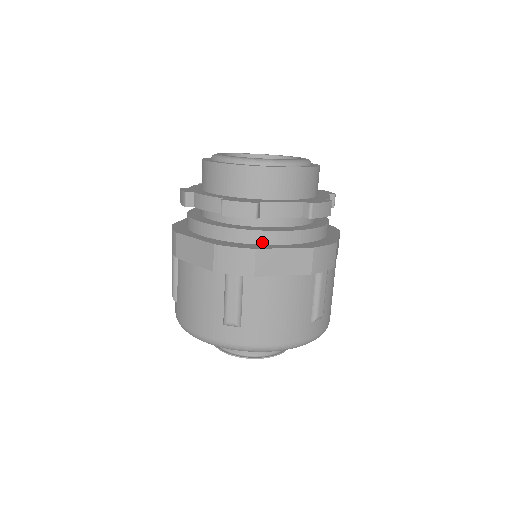
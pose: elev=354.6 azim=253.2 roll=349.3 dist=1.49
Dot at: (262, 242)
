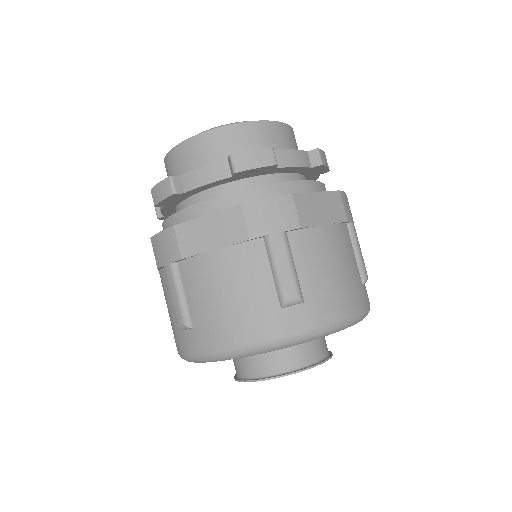
Dot at: occluded
